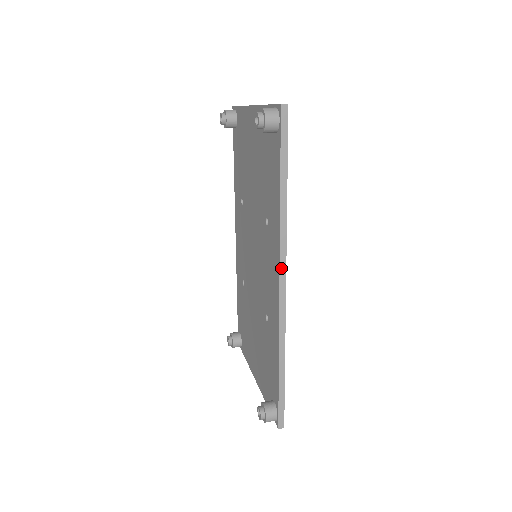
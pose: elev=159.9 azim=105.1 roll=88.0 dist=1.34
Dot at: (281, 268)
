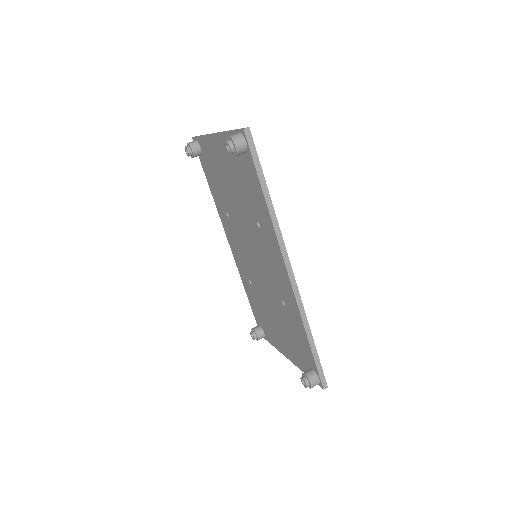
Dot at: (284, 258)
